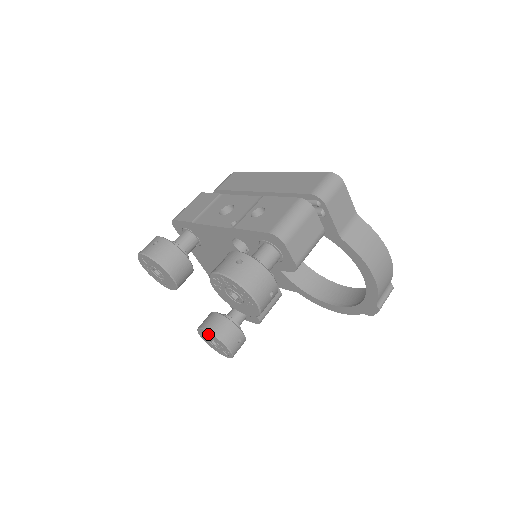
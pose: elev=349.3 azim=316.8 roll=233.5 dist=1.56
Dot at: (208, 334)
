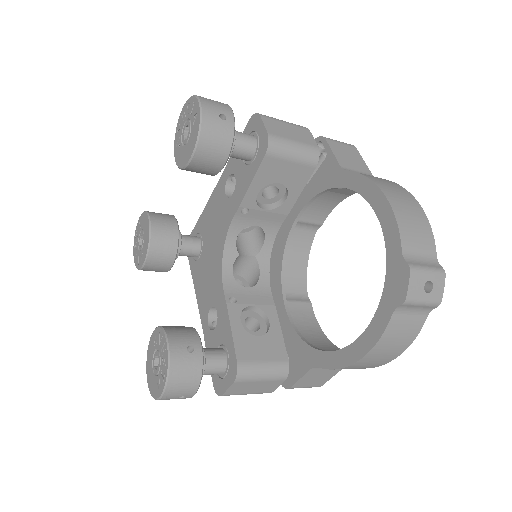
Dot at: (155, 337)
